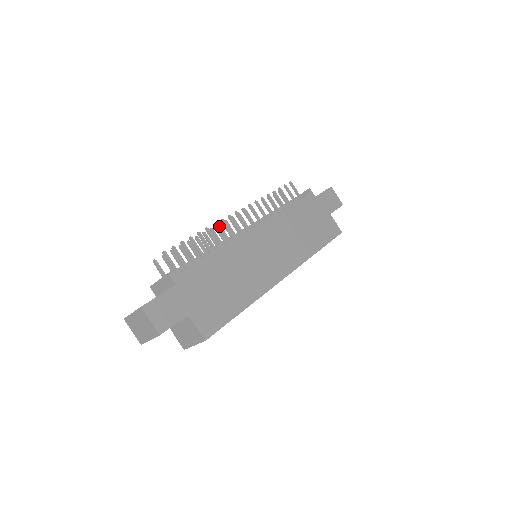
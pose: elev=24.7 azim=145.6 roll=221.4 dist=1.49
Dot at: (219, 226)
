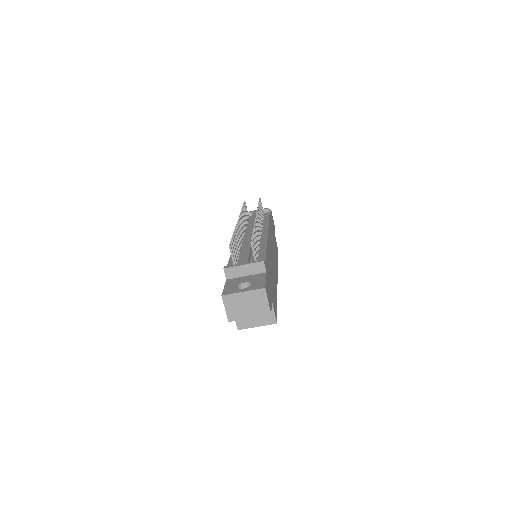
Dot at: occluded
